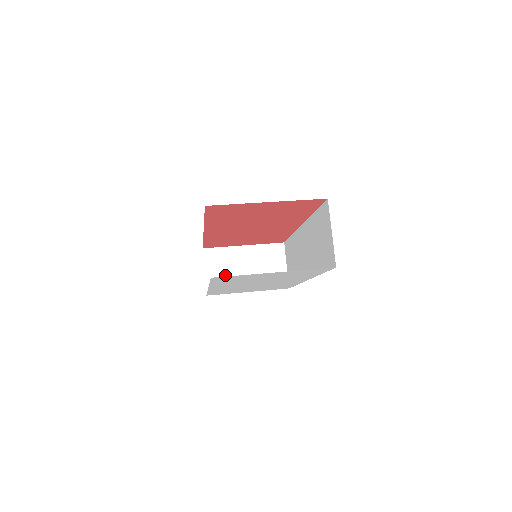
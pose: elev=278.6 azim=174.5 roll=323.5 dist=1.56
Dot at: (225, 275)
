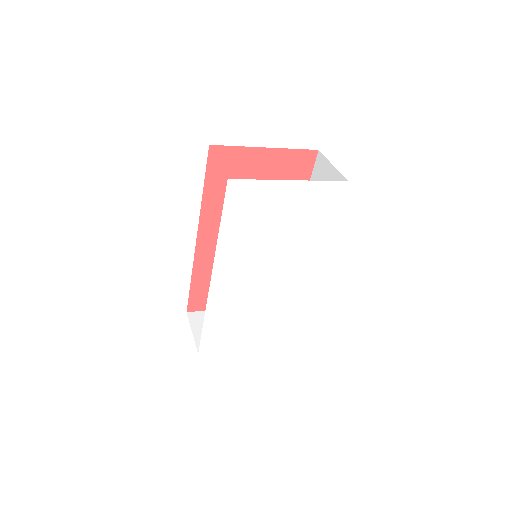
Dot at: occluded
